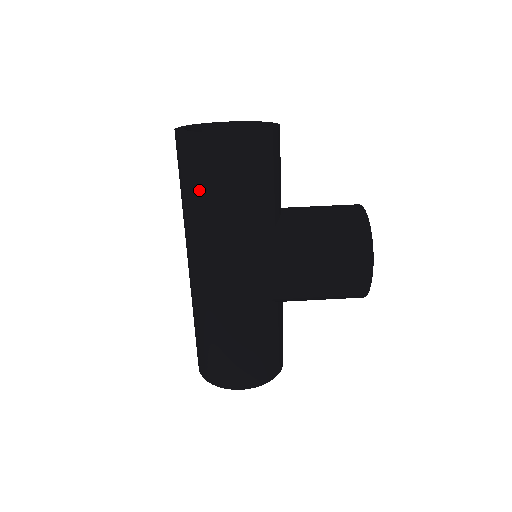
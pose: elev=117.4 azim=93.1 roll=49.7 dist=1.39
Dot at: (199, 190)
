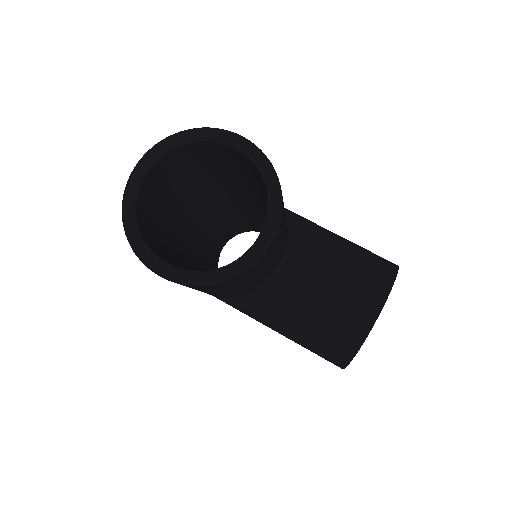
Dot at: occluded
